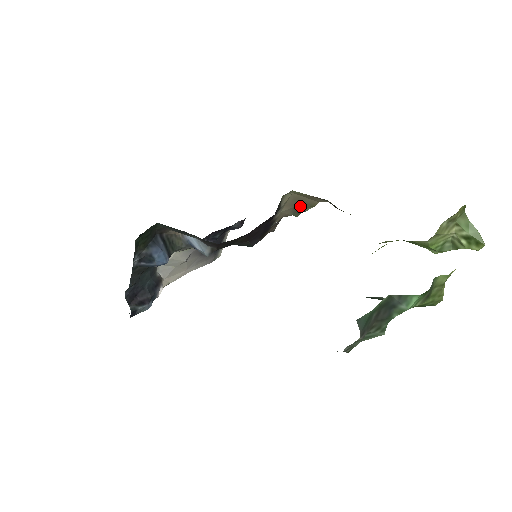
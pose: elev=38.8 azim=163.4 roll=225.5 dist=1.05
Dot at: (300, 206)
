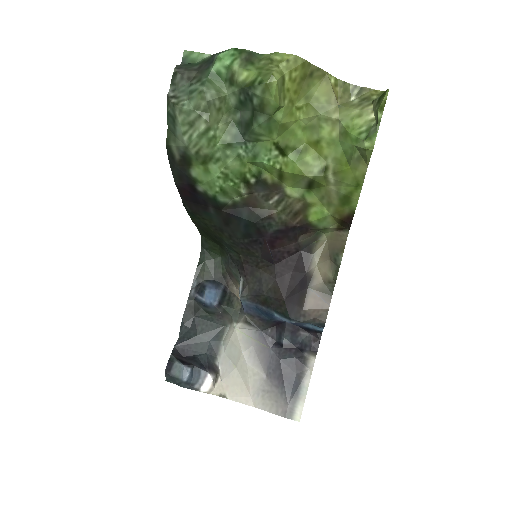
Dot at: (334, 256)
